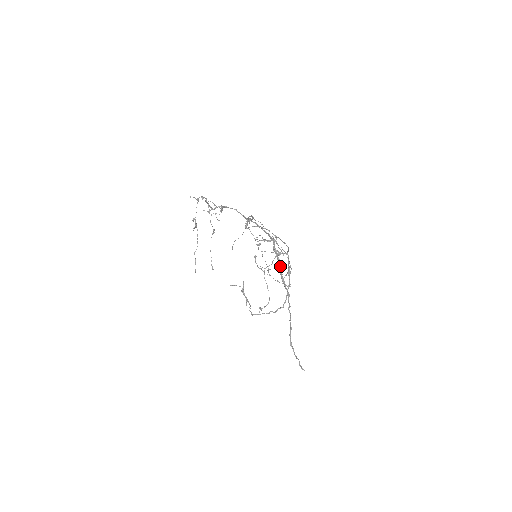
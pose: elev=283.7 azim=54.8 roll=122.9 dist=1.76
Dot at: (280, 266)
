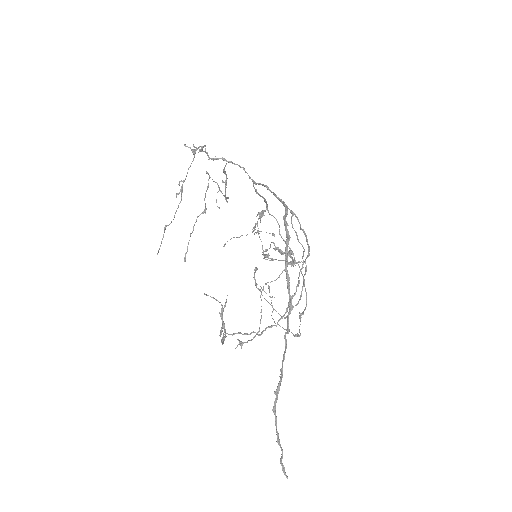
Dot at: (287, 245)
